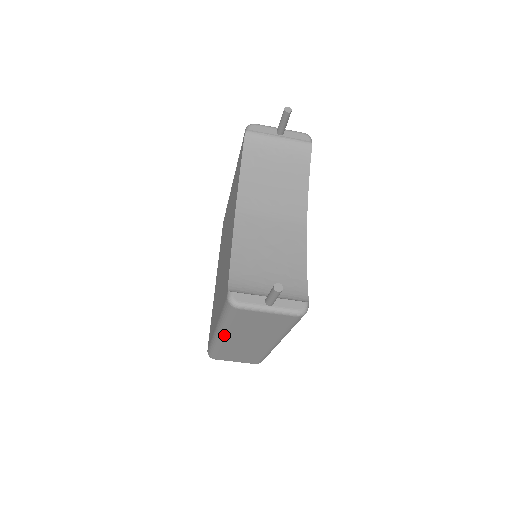
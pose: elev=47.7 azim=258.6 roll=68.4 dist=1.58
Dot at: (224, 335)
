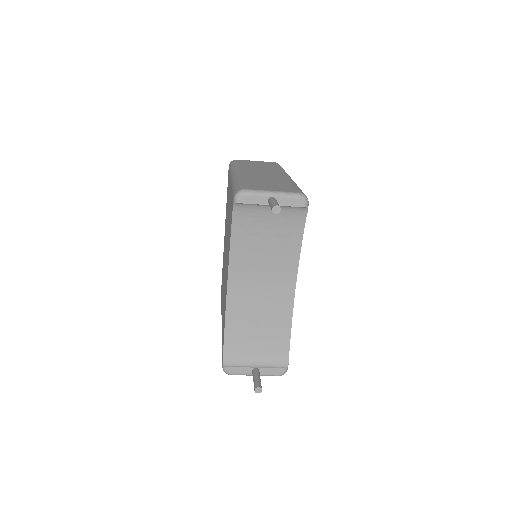
Dot at: occluded
